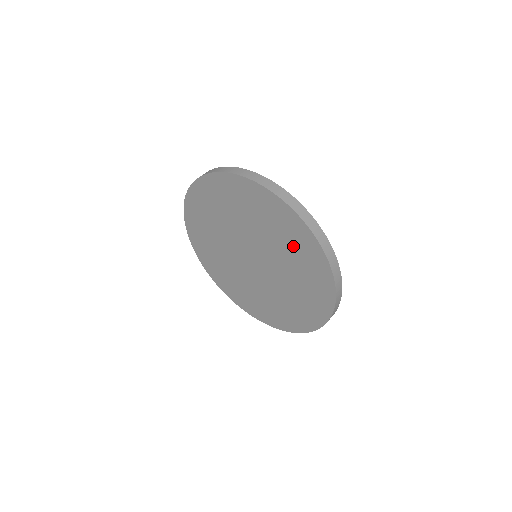
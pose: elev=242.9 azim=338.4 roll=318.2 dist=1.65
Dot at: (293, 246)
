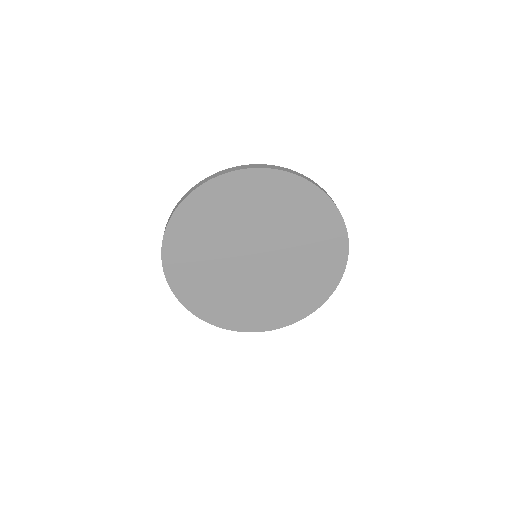
Dot at: (271, 200)
